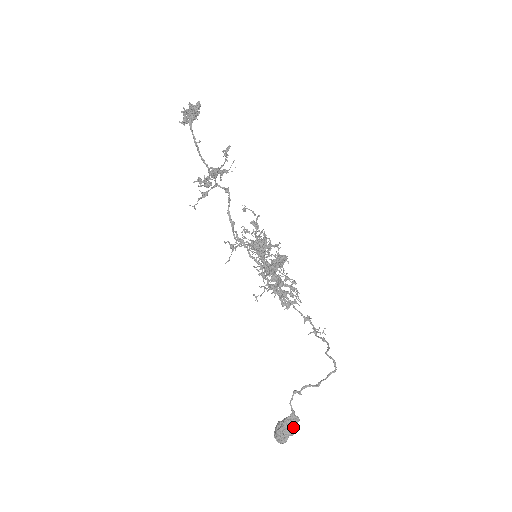
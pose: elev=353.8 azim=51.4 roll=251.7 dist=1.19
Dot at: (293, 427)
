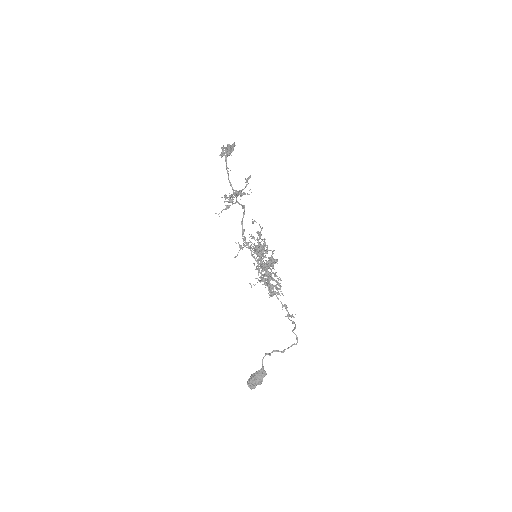
Dot at: (261, 379)
